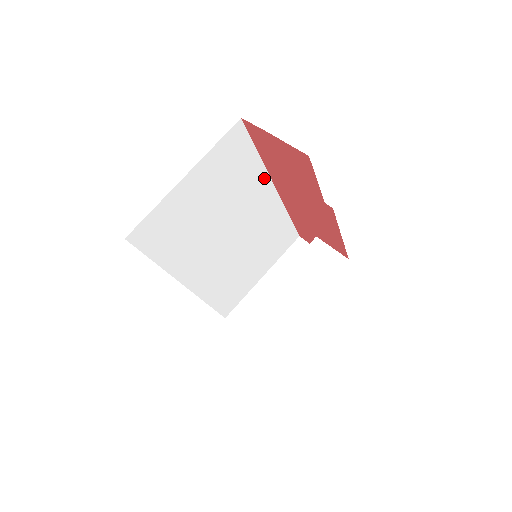
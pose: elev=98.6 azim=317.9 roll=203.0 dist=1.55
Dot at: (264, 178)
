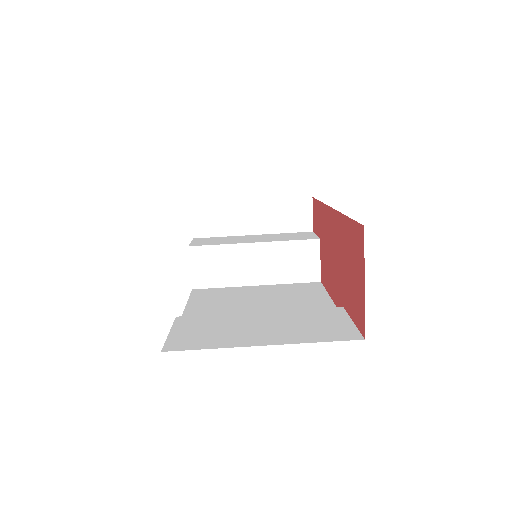
Dot at: occluded
